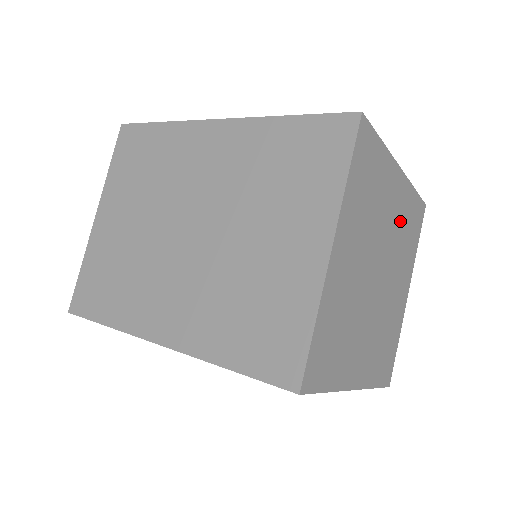
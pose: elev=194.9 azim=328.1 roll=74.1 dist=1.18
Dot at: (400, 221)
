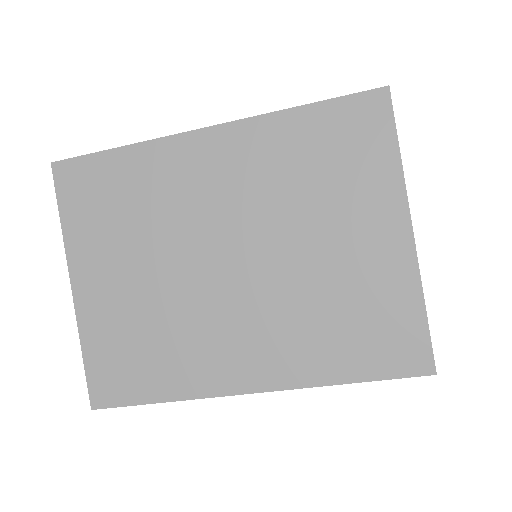
Dot at: occluded
